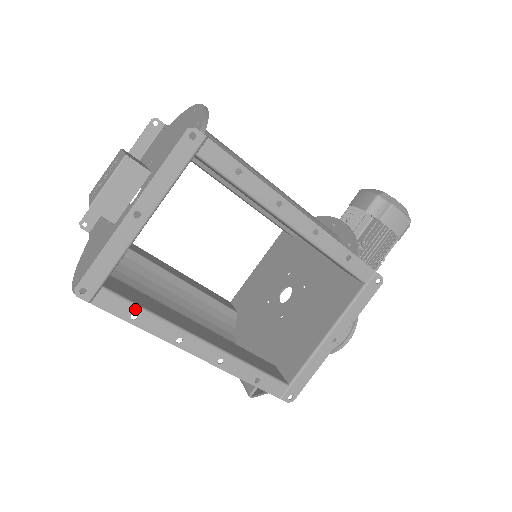
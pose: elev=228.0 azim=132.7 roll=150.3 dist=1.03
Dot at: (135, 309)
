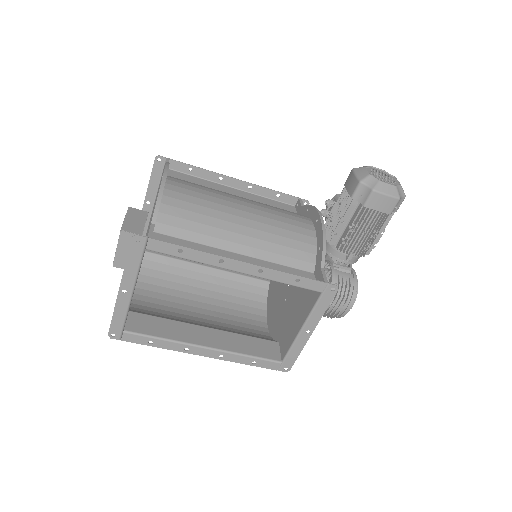
Dot at: (149, 339)
